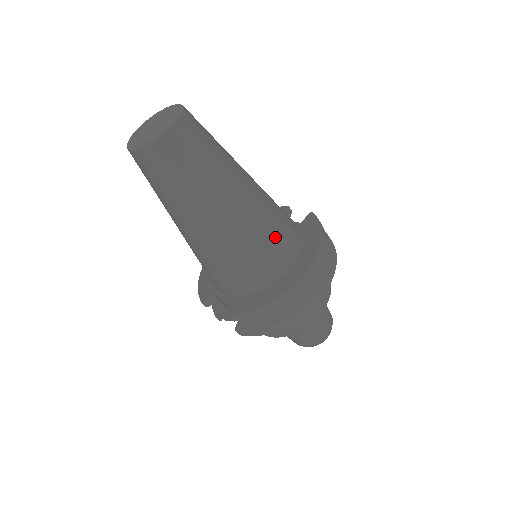
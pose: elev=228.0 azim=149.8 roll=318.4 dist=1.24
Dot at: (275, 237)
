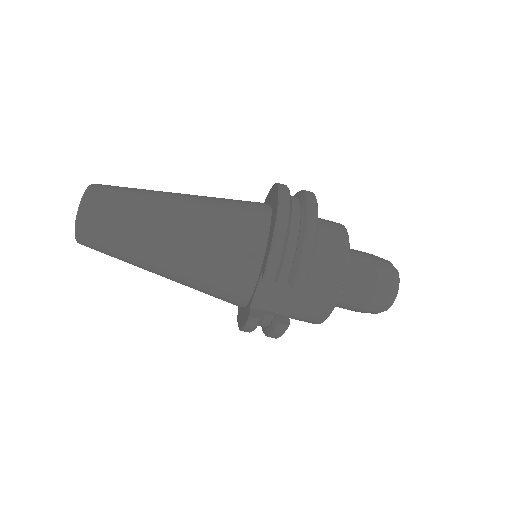
Dot at: (236, 201)
